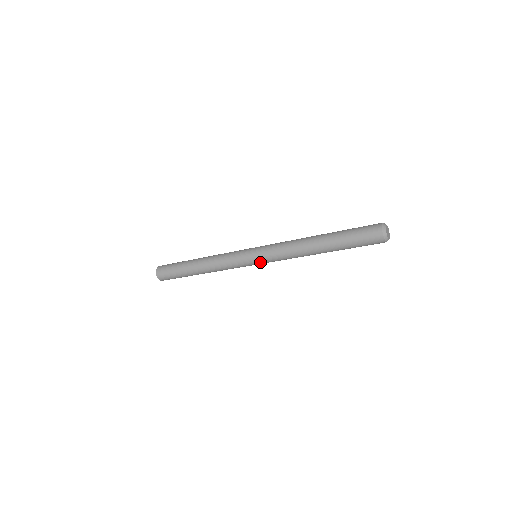
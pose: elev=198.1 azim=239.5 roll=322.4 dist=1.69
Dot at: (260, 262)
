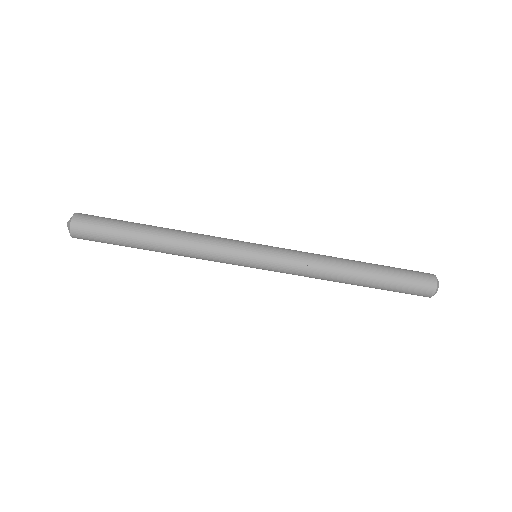
Dot at: (264, 266)
